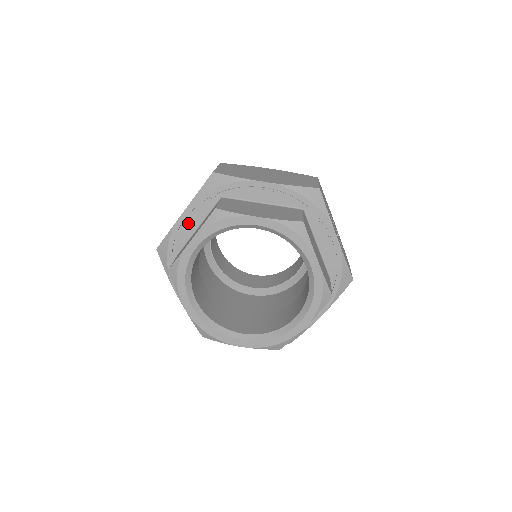
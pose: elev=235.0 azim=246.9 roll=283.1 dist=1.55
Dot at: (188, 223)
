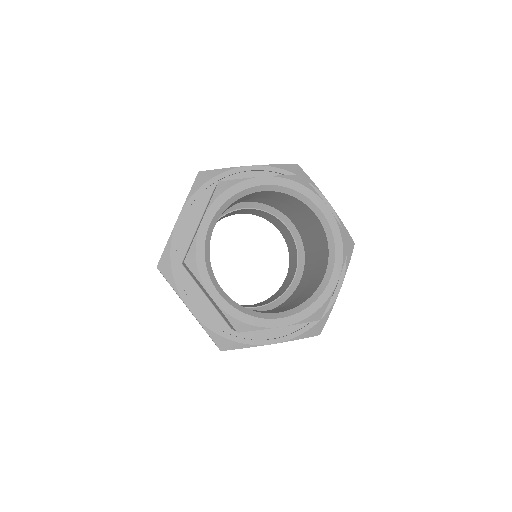
Dot at: (249, 176)
